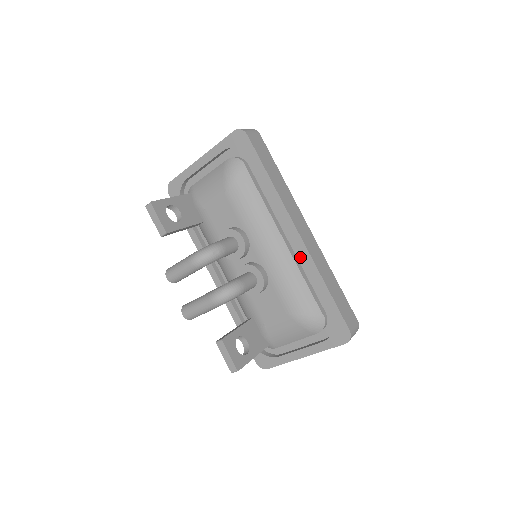
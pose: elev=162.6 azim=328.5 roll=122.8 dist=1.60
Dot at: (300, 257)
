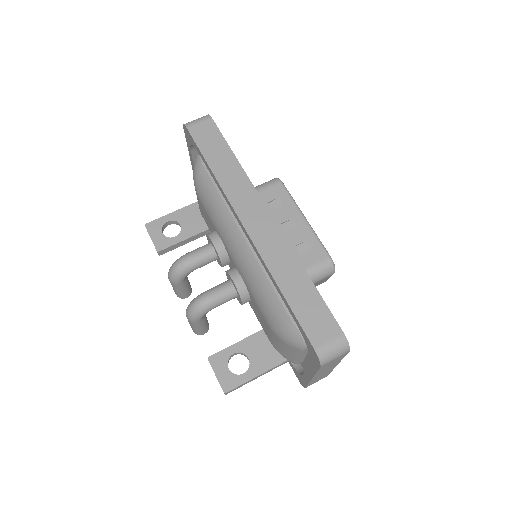
Dot at: occluded
